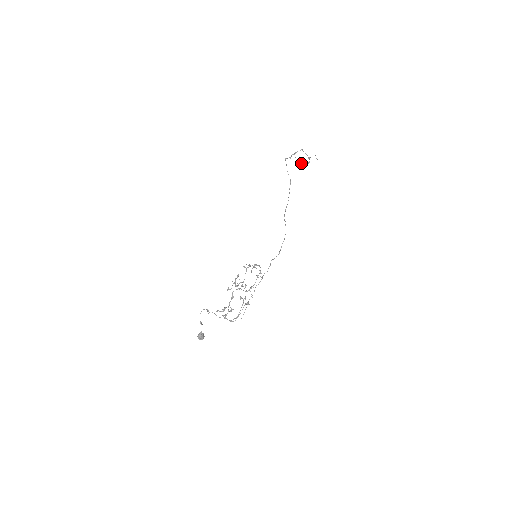
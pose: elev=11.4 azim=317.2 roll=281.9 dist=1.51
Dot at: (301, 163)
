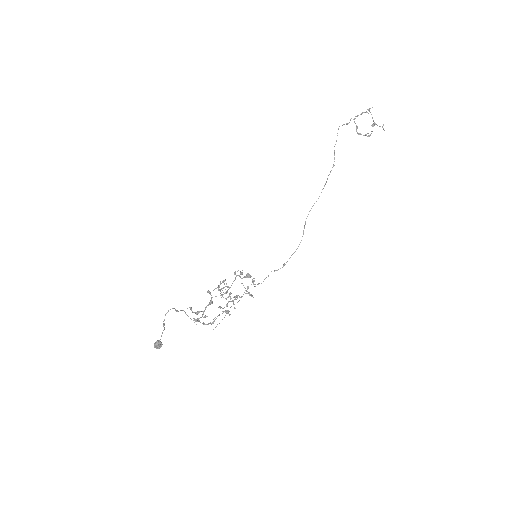
Dot at: (359, 134)
